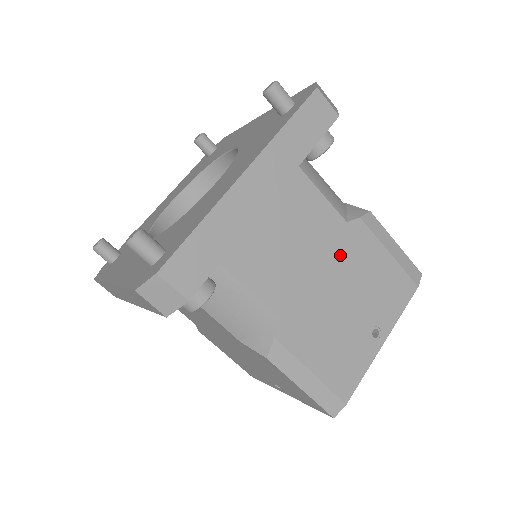
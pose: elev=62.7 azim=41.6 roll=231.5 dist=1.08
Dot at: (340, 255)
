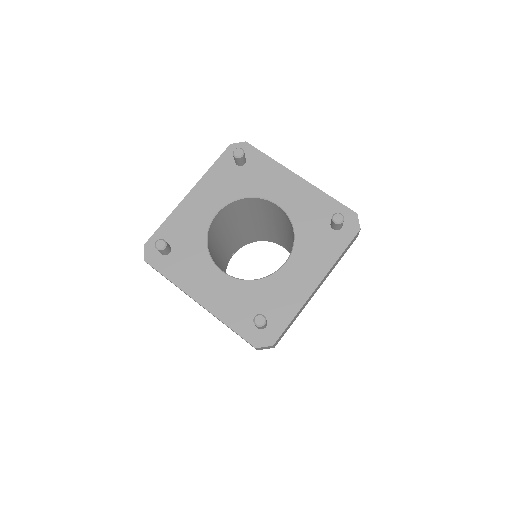
Dot at: occluded
